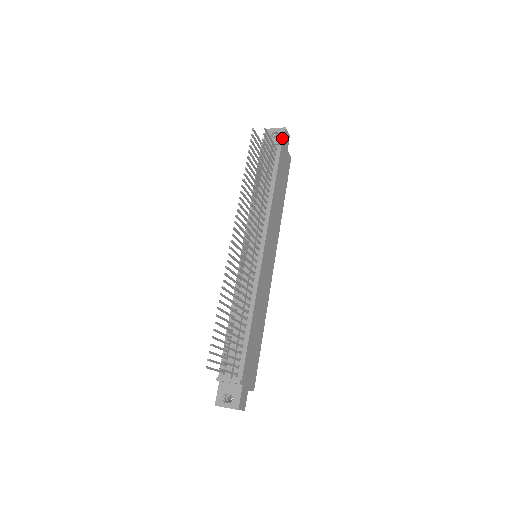
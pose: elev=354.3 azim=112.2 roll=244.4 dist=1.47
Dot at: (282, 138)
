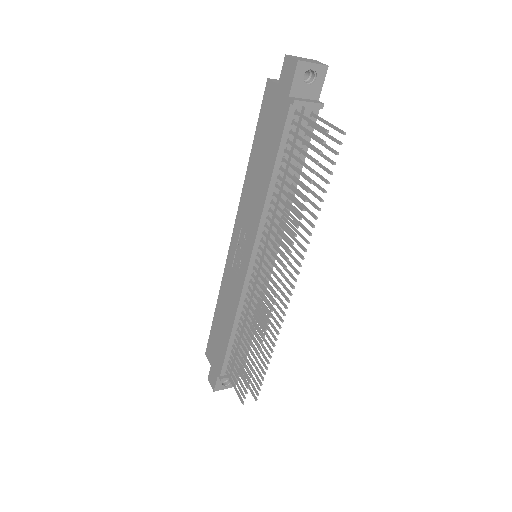
Dot at: (320, 88)
